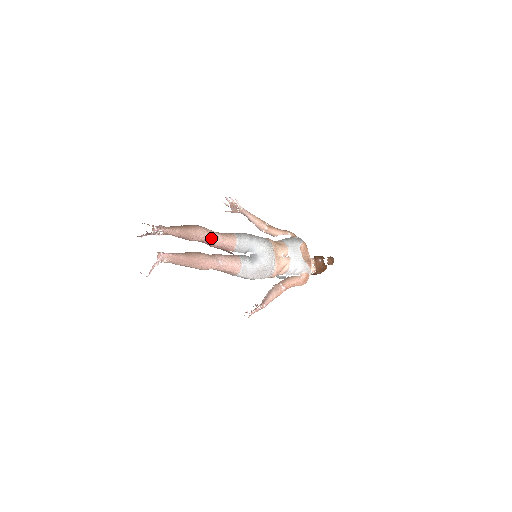
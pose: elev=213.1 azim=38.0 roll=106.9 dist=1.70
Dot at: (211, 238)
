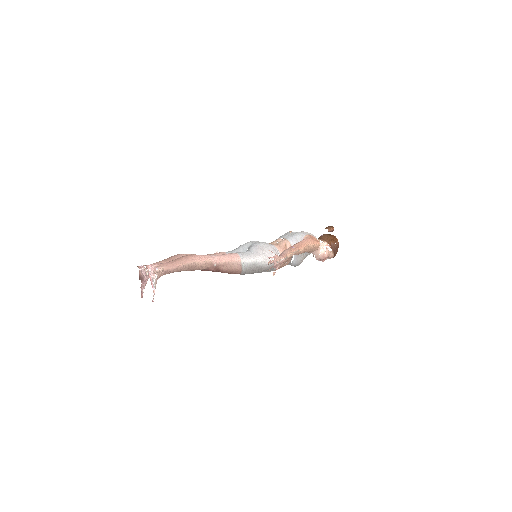
Dot at: occluded
